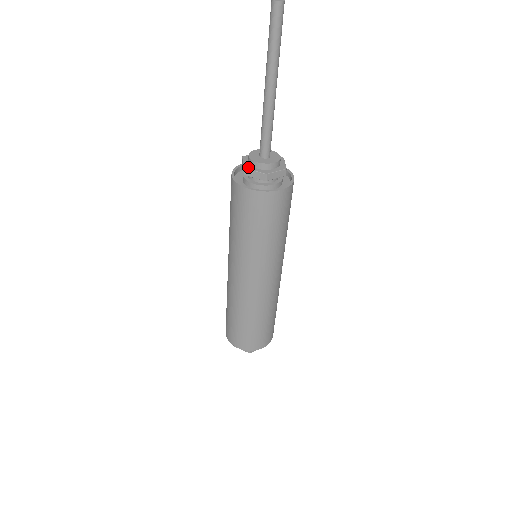
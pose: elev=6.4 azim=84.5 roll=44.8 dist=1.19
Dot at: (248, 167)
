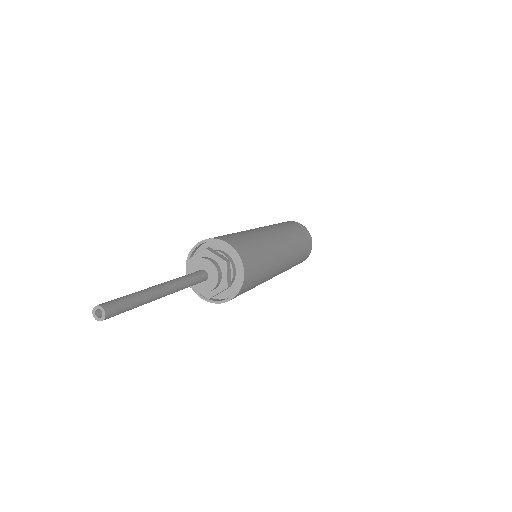
Dot at: (192, 286)
